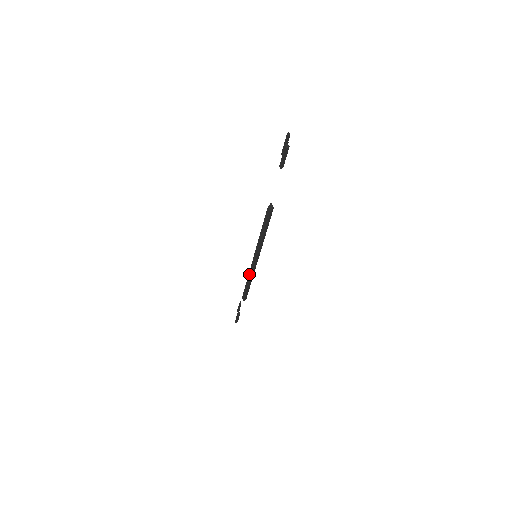
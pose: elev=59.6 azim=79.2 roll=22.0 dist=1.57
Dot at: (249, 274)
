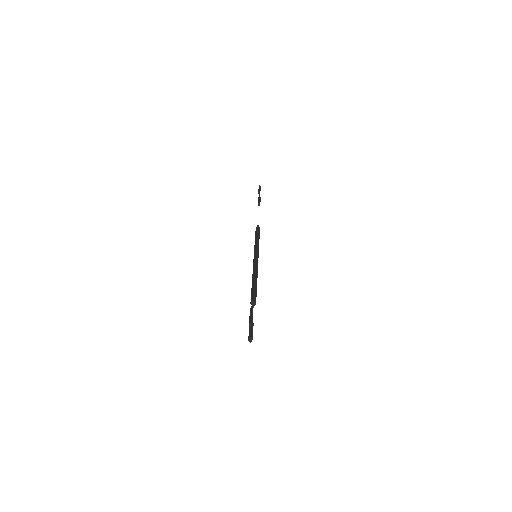
Dot at: occluded
